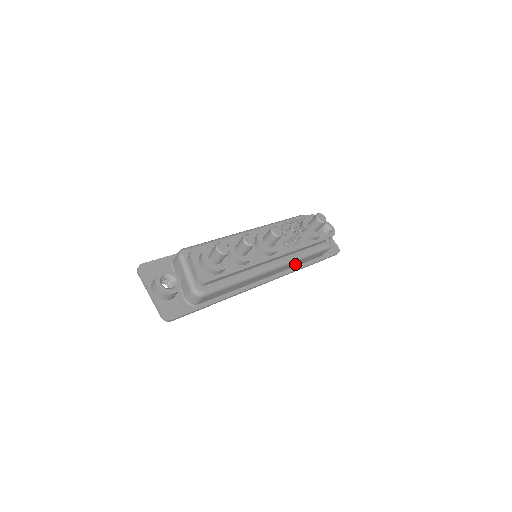
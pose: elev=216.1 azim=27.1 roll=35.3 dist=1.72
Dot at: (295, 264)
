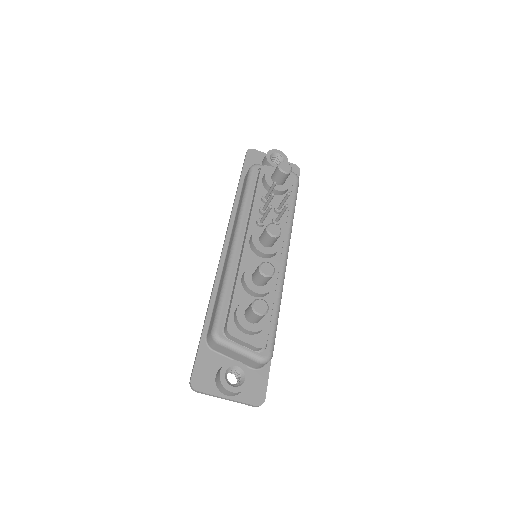
Dot at: occluded
